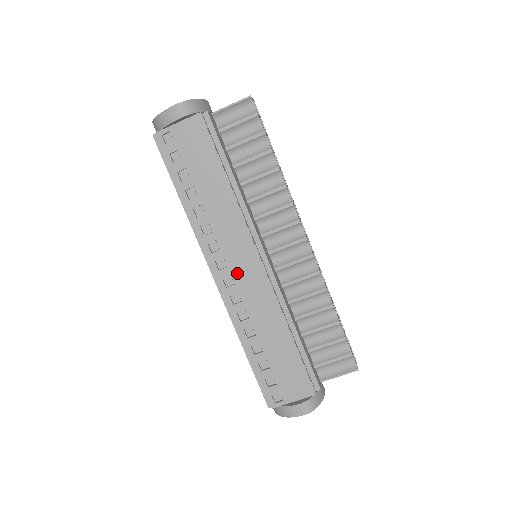
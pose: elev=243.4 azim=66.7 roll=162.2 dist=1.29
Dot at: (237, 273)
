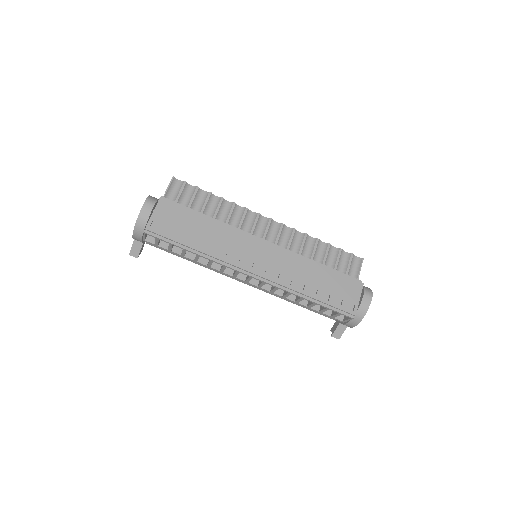
Dot at: (261, 262)
